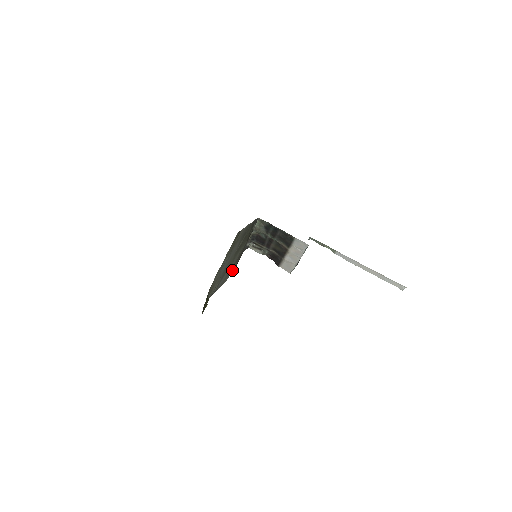
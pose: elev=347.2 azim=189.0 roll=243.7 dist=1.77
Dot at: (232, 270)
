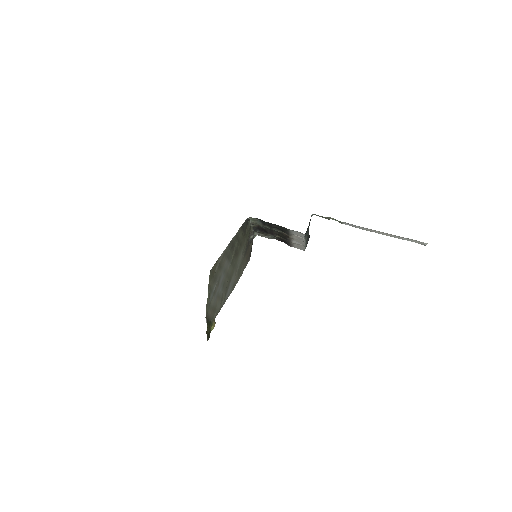
Dot at: (244, 264)
